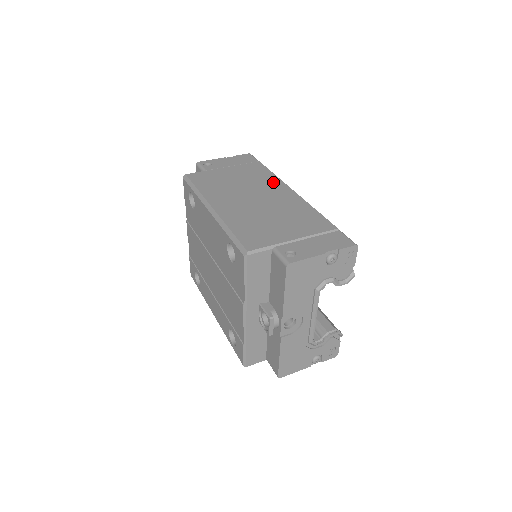
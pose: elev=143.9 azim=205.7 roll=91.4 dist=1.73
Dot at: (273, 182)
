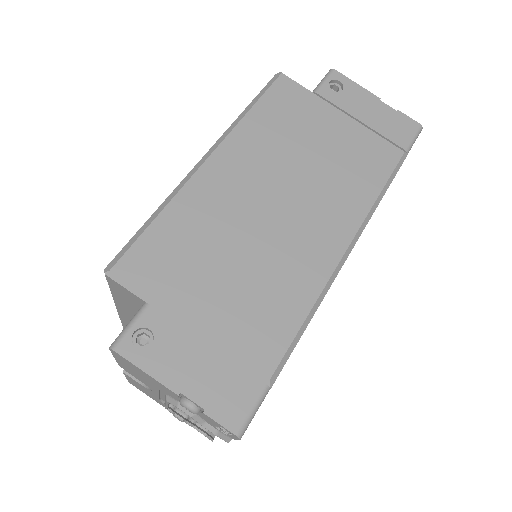
Dot at: (350, 205)
